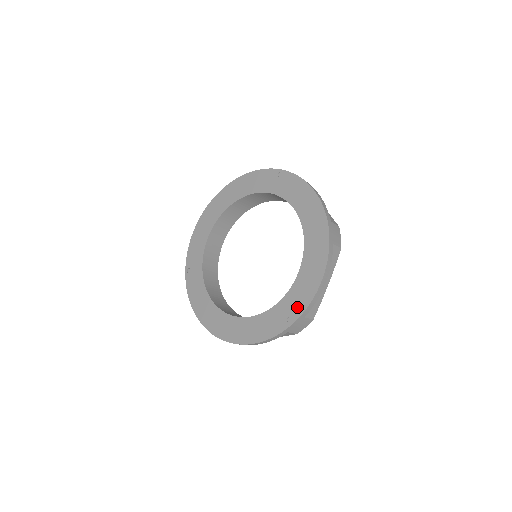
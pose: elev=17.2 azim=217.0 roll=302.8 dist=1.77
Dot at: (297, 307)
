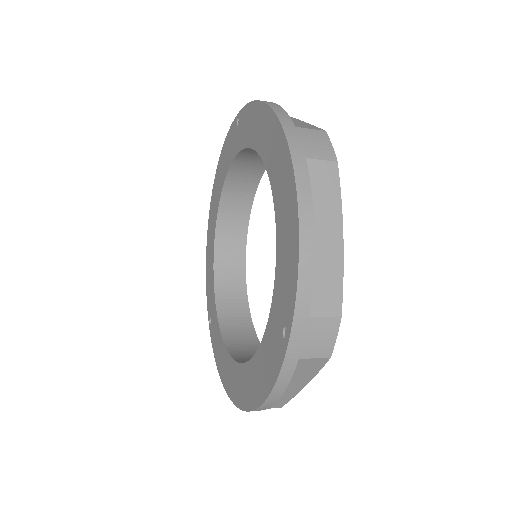
Dot at: (286, 303)
